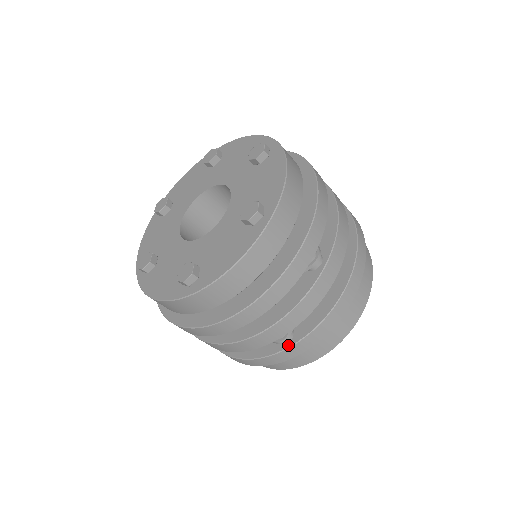
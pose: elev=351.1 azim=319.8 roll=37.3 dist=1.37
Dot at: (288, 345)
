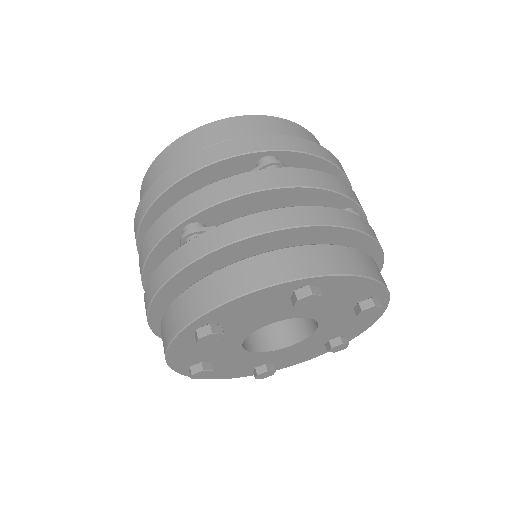
Dot at: (188, 243)
